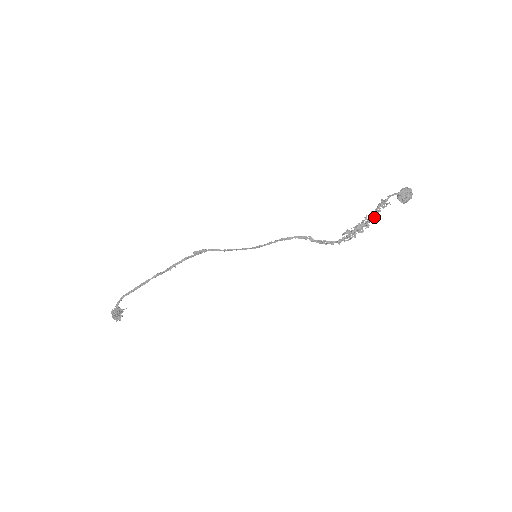
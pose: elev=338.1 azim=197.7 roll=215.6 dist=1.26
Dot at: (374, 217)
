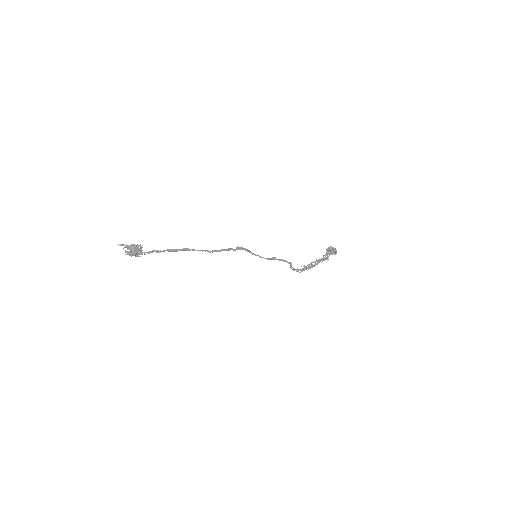
Dot at: (318, 263)
